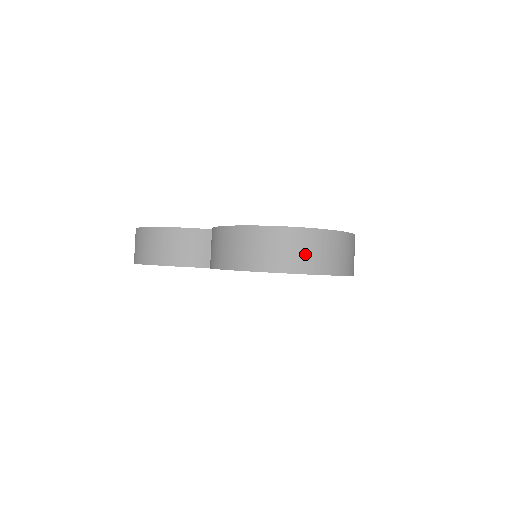
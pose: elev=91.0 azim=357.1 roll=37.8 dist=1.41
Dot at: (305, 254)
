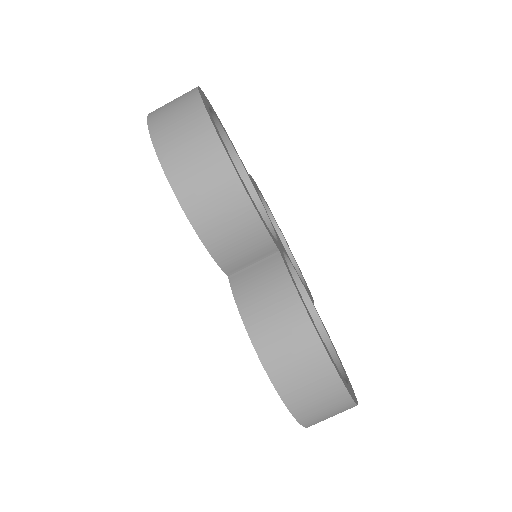
Dot at: (325, 416)
